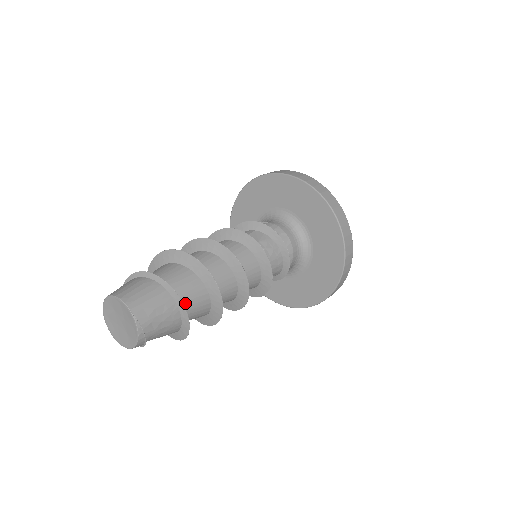
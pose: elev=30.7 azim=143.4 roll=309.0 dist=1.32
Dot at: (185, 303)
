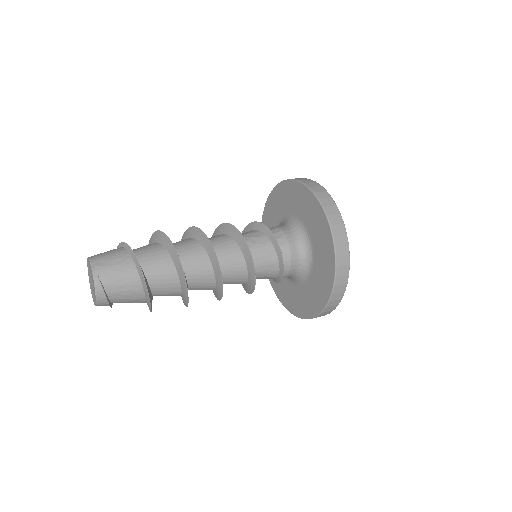
Dot at: (146, 263)
